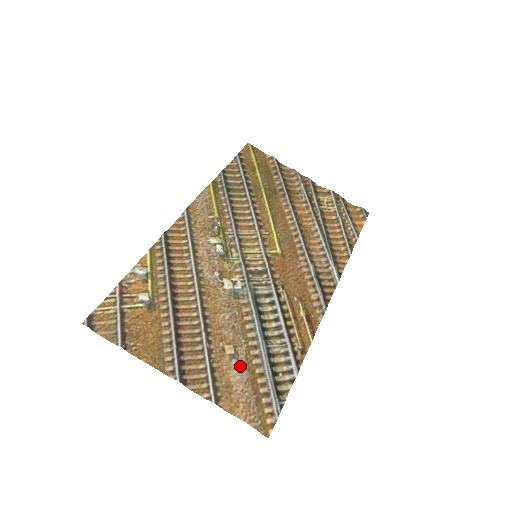
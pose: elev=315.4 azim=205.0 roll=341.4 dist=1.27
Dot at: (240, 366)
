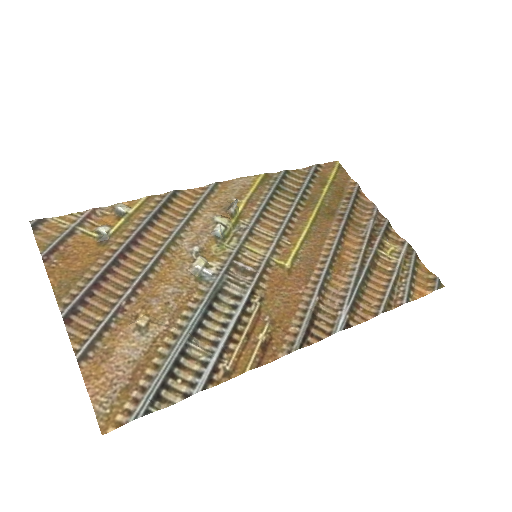
Dot at: (139, 342)
